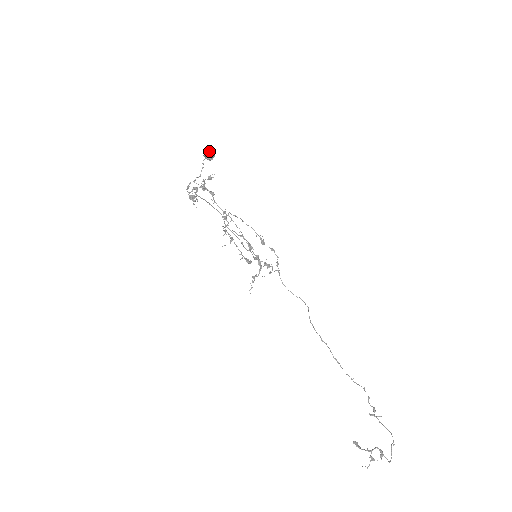
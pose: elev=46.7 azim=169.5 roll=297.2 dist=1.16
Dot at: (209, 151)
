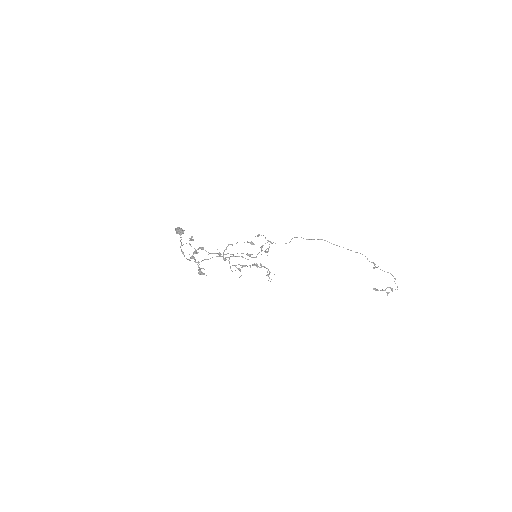
Dot at: (179, 231)
